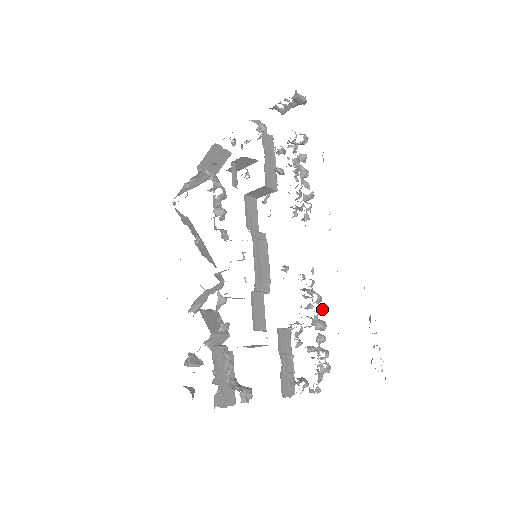
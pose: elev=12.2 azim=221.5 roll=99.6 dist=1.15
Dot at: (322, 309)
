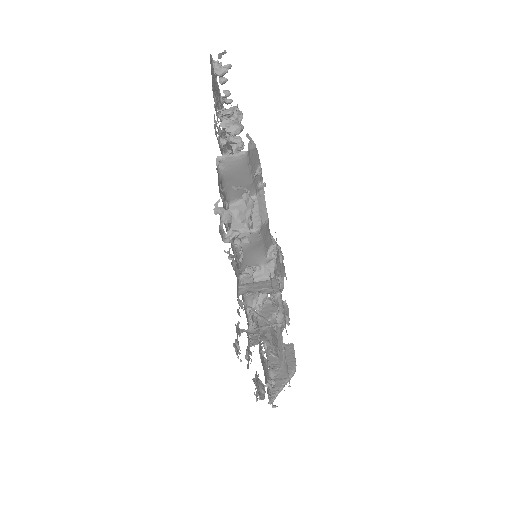
Dot at: occluded
